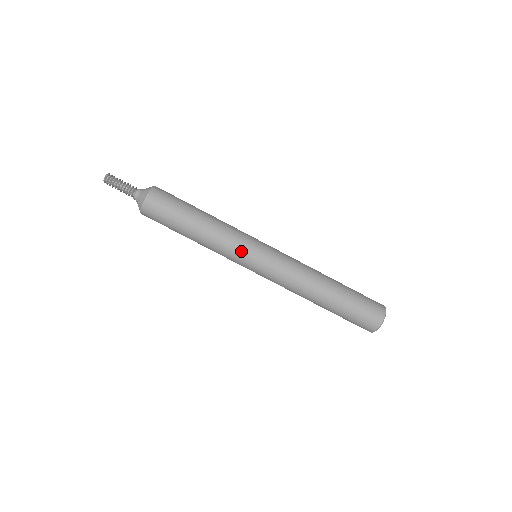
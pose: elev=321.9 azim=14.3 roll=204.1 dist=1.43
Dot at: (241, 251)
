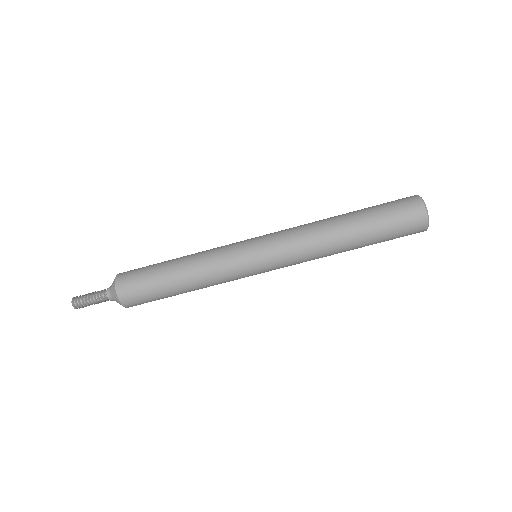
Dot at: (239, 273)
